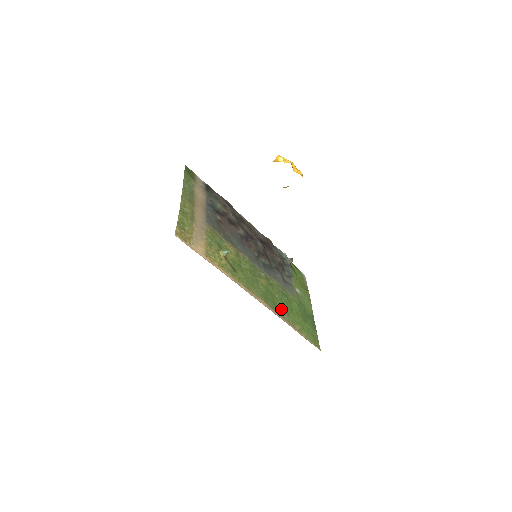
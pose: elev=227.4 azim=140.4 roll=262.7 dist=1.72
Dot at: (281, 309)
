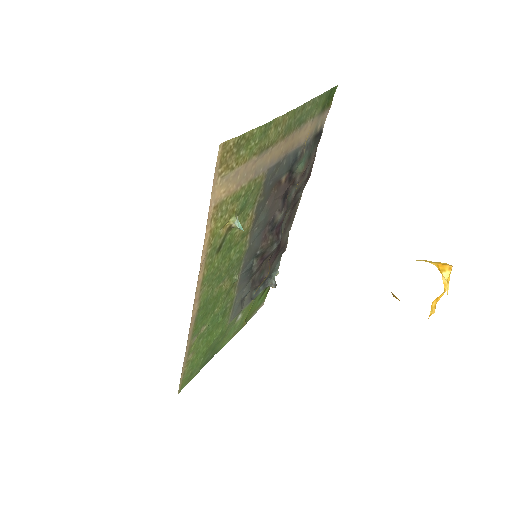
Dot at: (202, 327)
